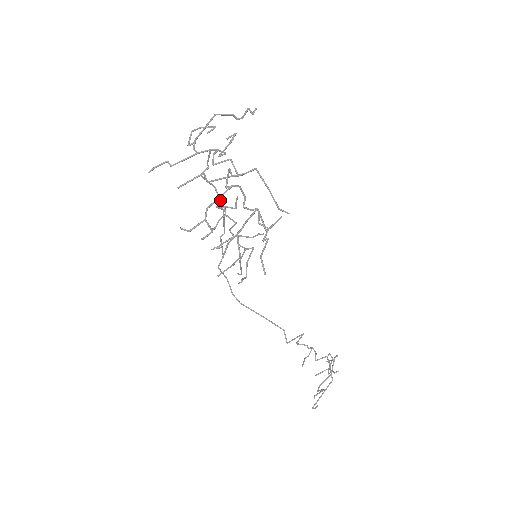
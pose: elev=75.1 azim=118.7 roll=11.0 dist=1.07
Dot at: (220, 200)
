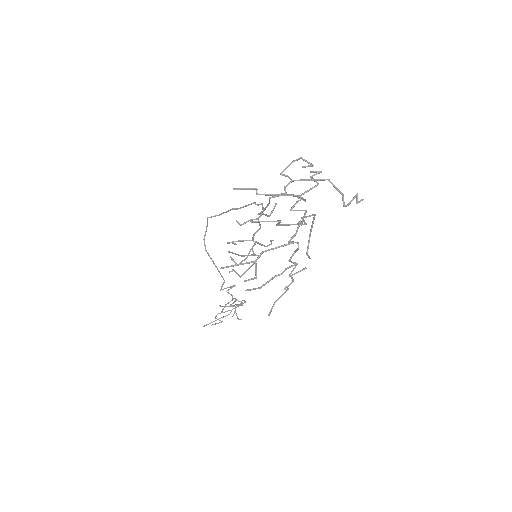
Dot at: (264, 210)
